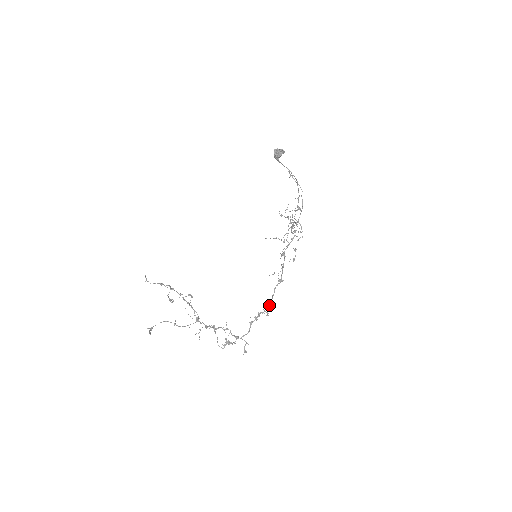
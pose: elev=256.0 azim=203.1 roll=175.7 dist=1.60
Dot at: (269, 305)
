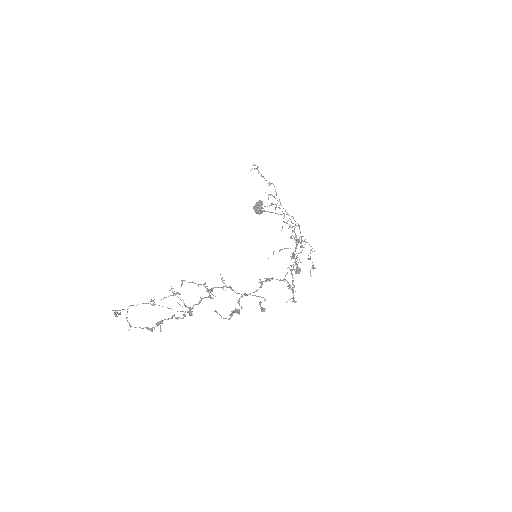
Dot at: (292, 291)
